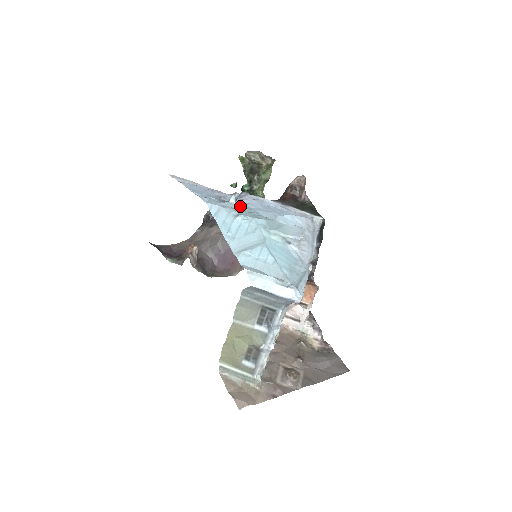
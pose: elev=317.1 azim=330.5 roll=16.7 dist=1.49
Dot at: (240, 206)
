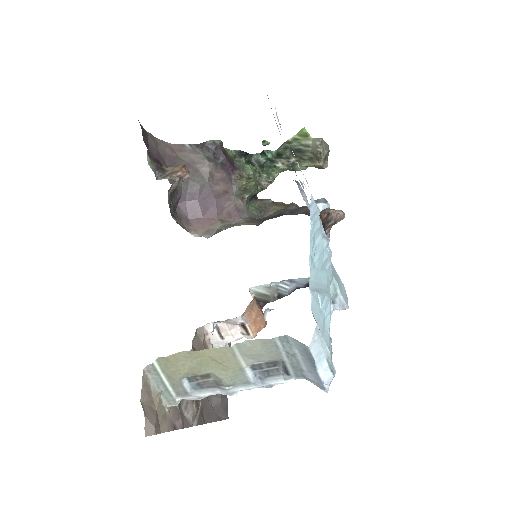
Dot at: occluded
